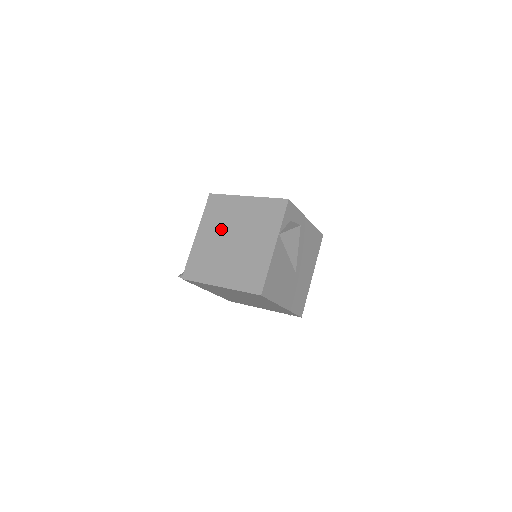
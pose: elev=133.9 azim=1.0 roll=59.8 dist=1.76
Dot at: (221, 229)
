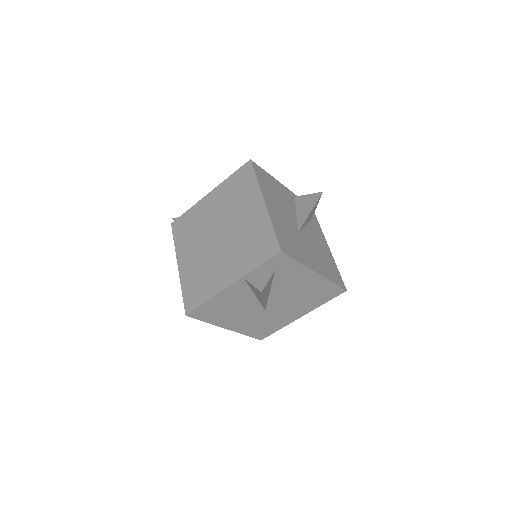
Dot at: (223, 212)
